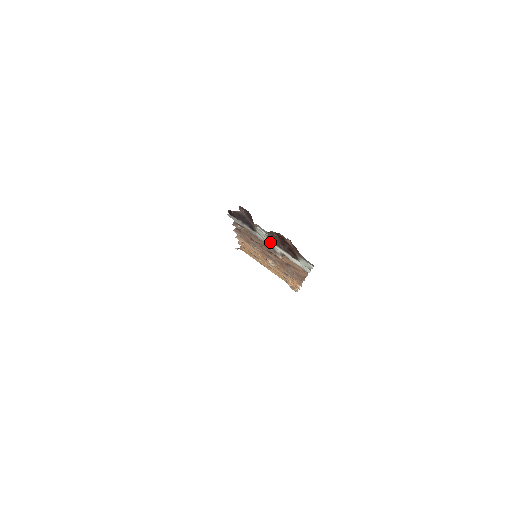
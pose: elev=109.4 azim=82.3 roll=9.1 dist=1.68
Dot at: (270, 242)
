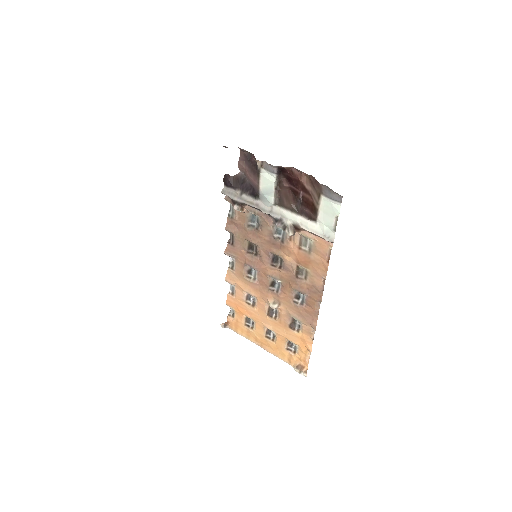
Dot at: (277, 208)
